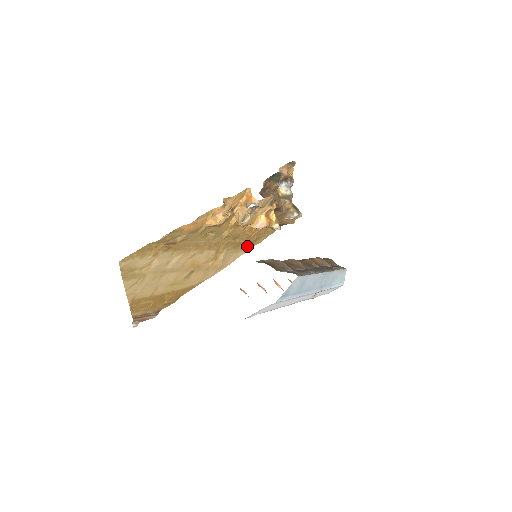
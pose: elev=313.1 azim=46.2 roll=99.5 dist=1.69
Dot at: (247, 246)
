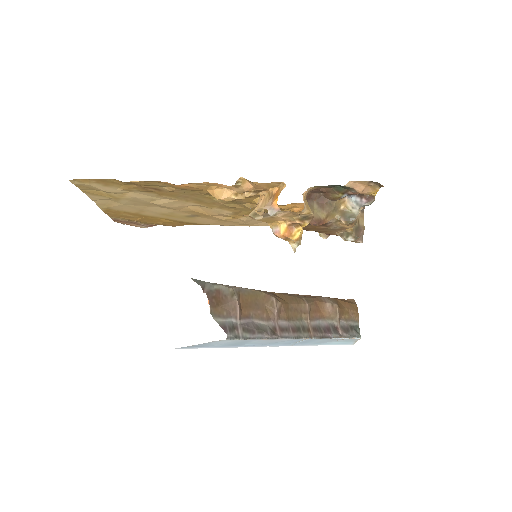
Dot at: occluded
